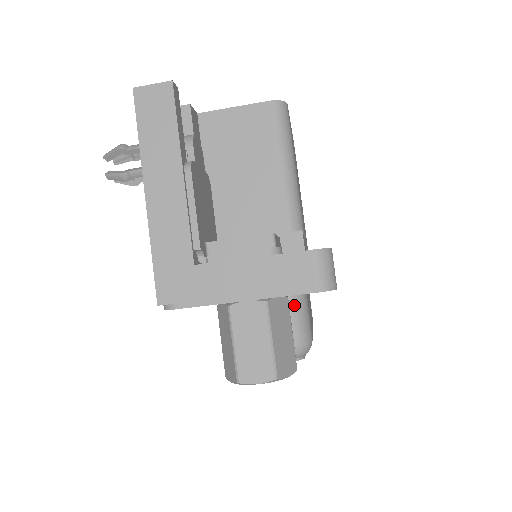
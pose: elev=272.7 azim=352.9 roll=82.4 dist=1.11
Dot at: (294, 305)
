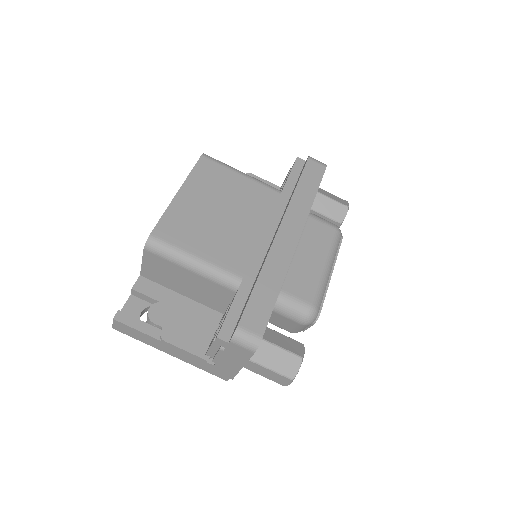
Dot at: (280, 308)
